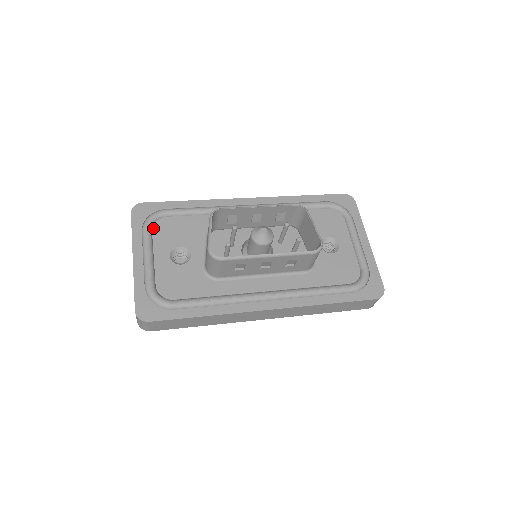
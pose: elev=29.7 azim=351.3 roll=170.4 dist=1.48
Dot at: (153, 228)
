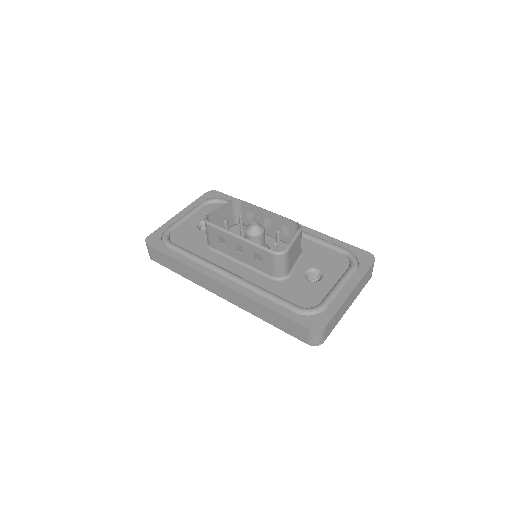
Dot at: (208, 205)
